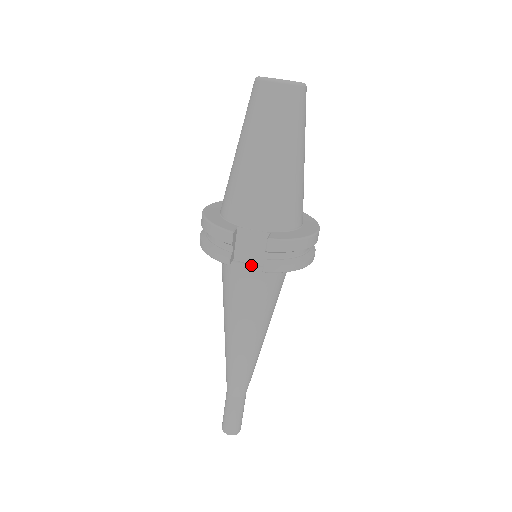
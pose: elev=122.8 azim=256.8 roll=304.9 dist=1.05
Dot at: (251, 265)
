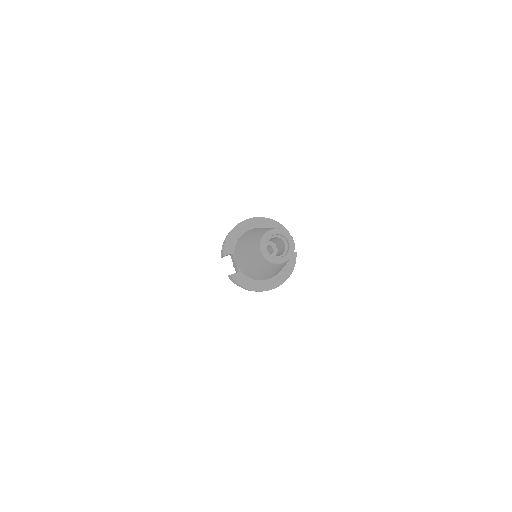
Dot at: occluded
